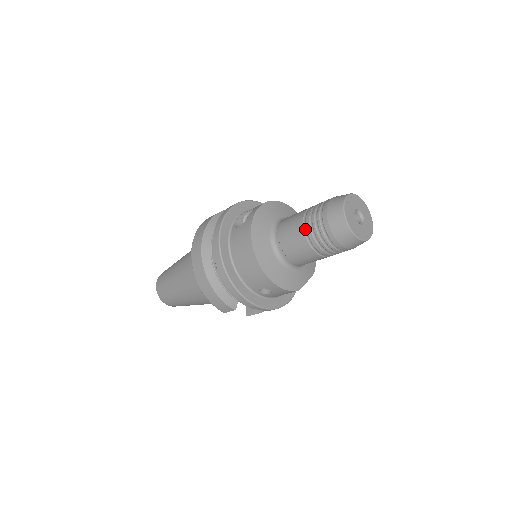
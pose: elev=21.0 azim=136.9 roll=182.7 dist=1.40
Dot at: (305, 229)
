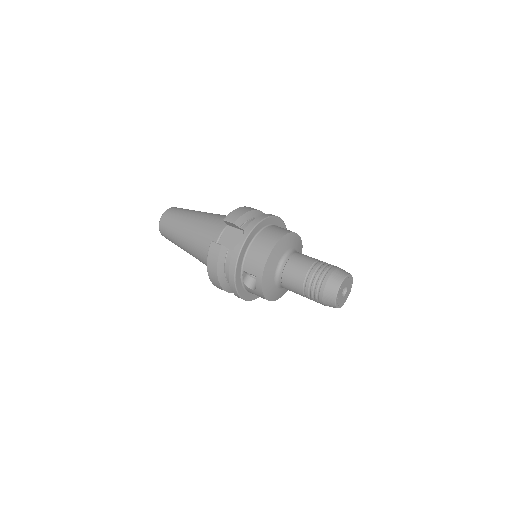
Dot at: occluded
